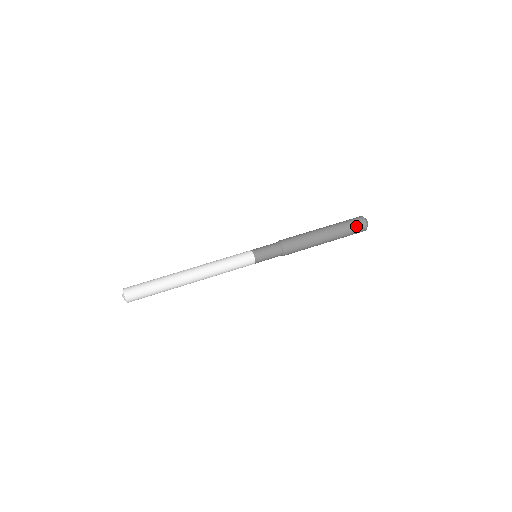
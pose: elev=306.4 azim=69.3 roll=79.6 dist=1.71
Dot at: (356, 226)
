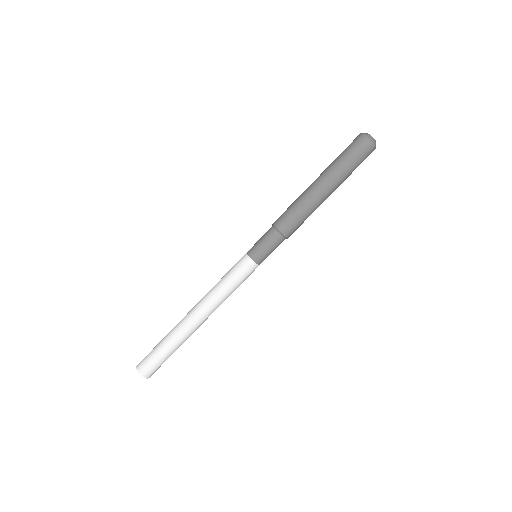
Dot at: occluded
